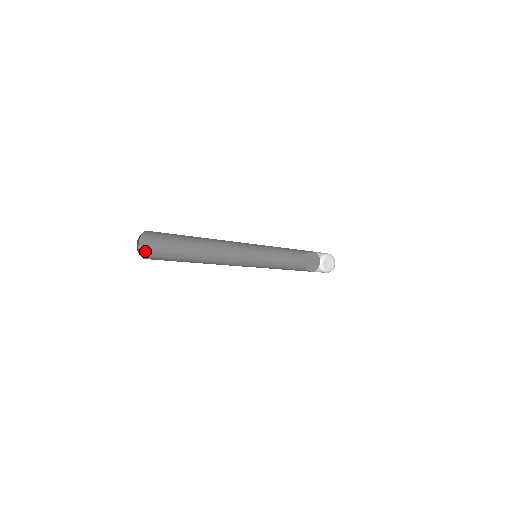
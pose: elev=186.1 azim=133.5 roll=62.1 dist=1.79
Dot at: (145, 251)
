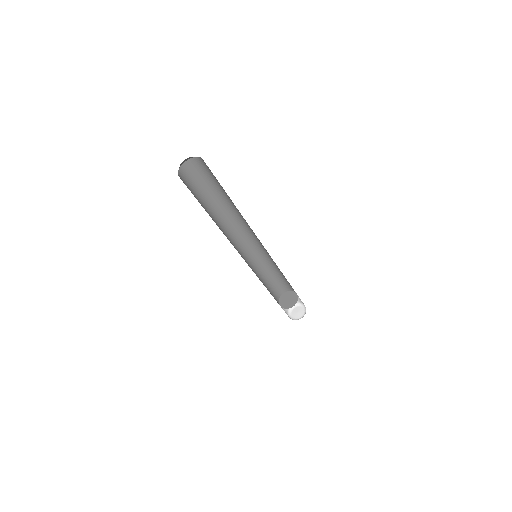
Dot at: occluded
